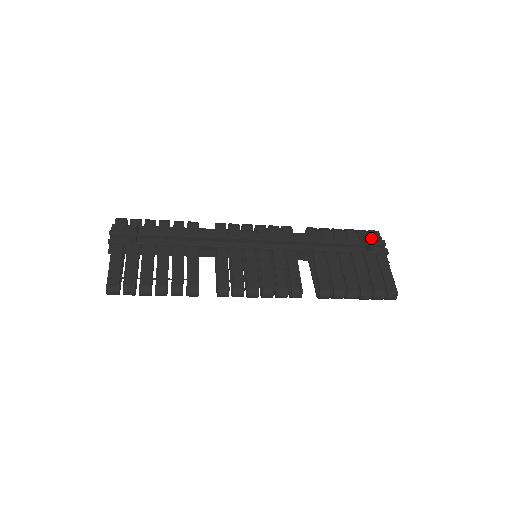
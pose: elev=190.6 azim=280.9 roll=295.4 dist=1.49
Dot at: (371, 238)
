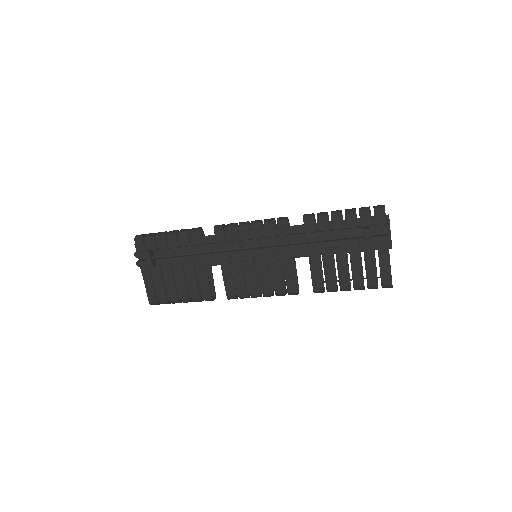
Dot at: (367, 234)
